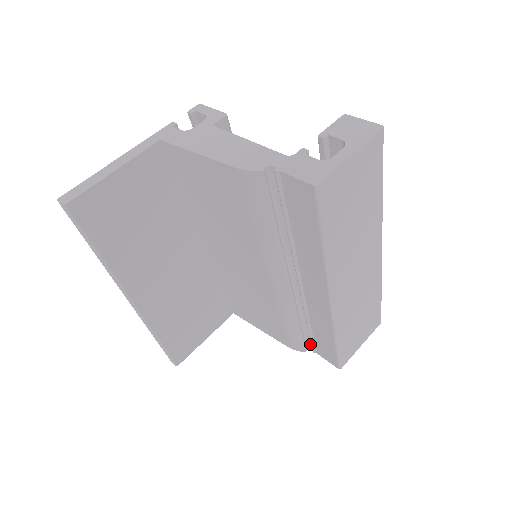
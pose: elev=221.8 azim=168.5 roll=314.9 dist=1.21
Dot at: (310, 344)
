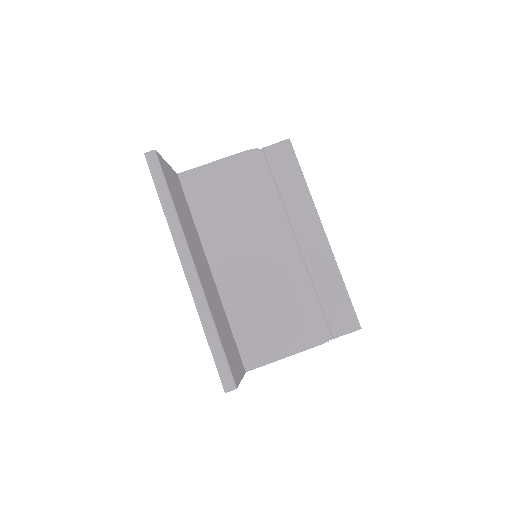
Dot at: (327, 333)
